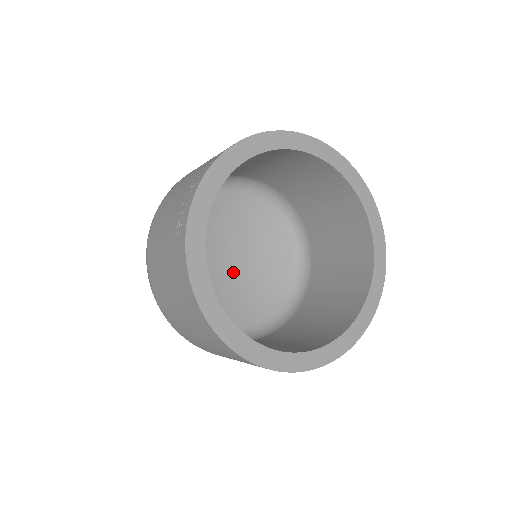
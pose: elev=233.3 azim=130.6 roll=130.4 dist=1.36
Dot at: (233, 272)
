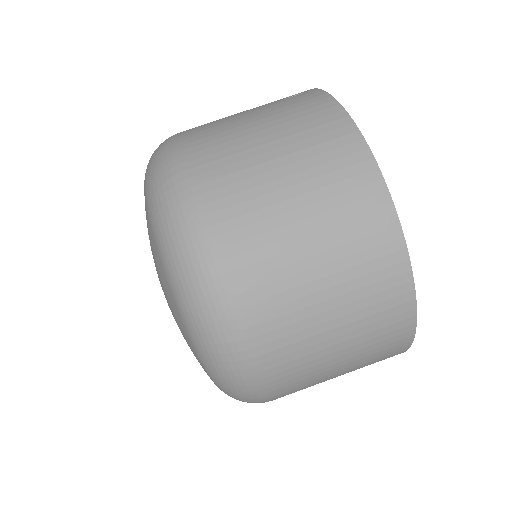
Dot at: occluded
